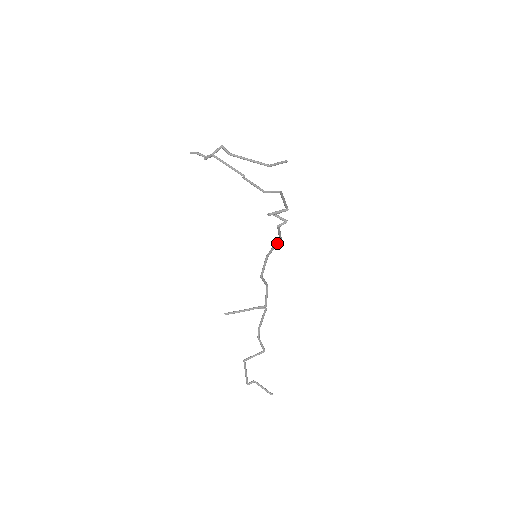
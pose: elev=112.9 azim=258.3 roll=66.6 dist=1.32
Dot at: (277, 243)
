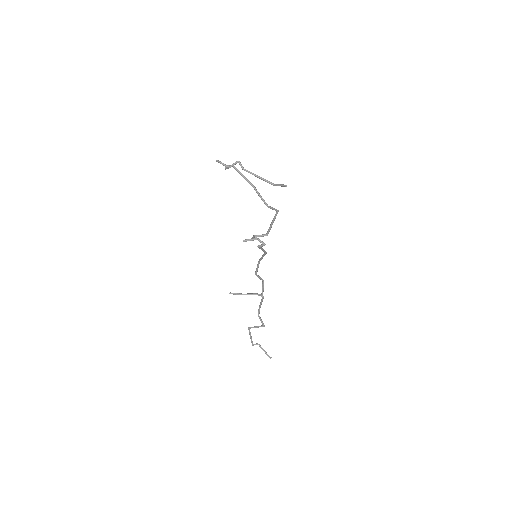
Dot at: (264, 255)
